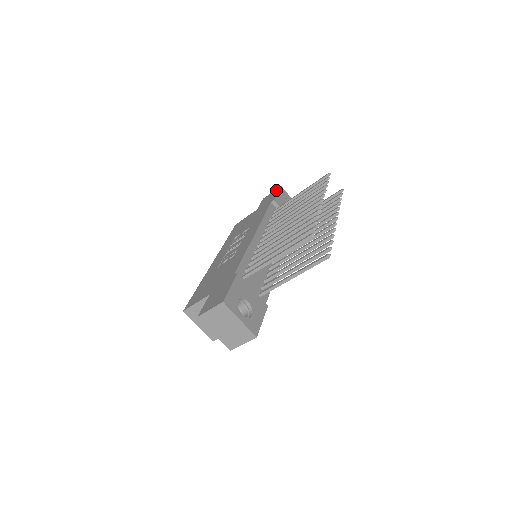
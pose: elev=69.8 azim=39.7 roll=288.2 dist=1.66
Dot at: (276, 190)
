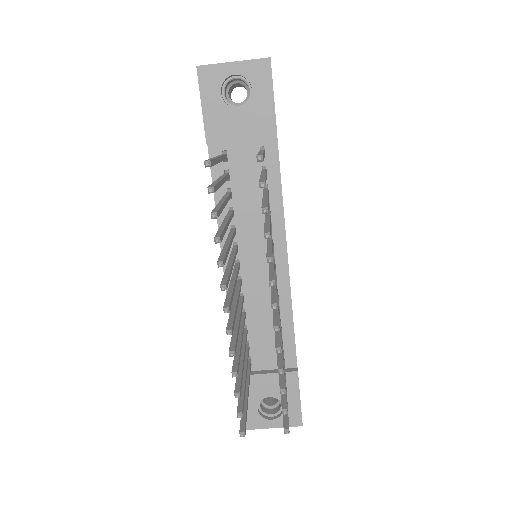
Dot at: occluded
